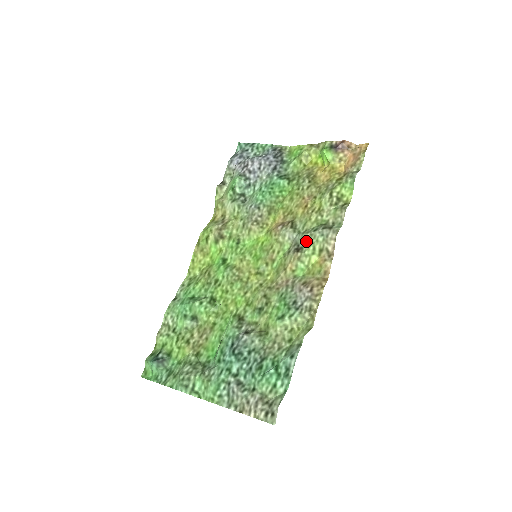
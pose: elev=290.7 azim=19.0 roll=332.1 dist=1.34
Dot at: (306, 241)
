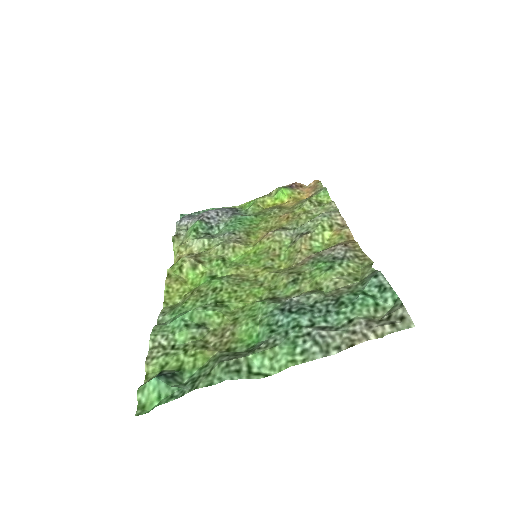
Dot at: (309, 227)
